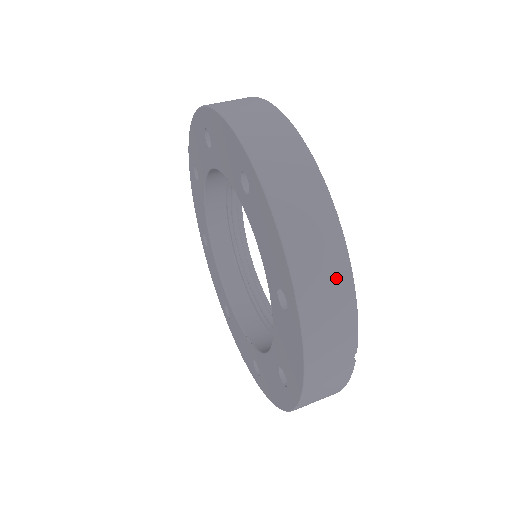
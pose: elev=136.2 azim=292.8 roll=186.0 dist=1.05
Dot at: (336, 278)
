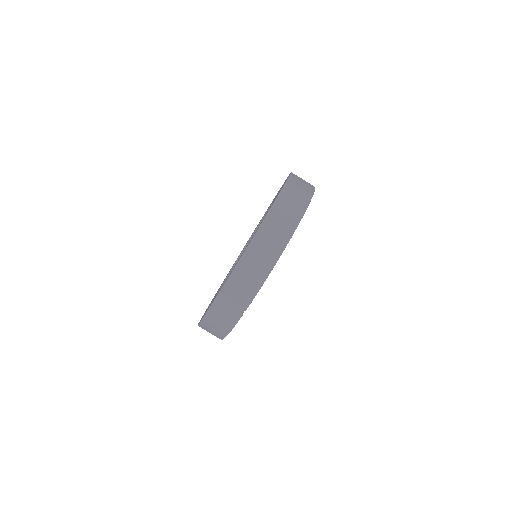
Dot at: (262, 267)
